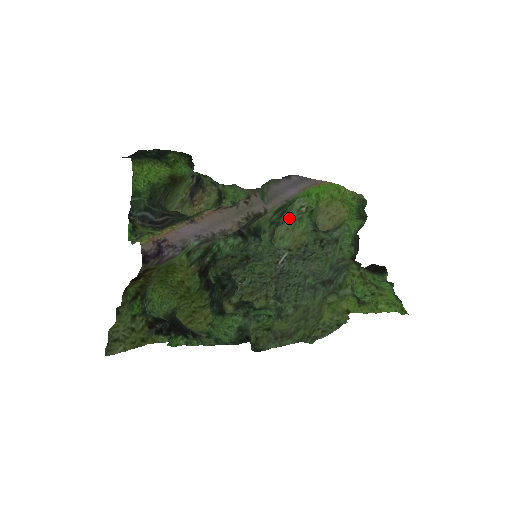
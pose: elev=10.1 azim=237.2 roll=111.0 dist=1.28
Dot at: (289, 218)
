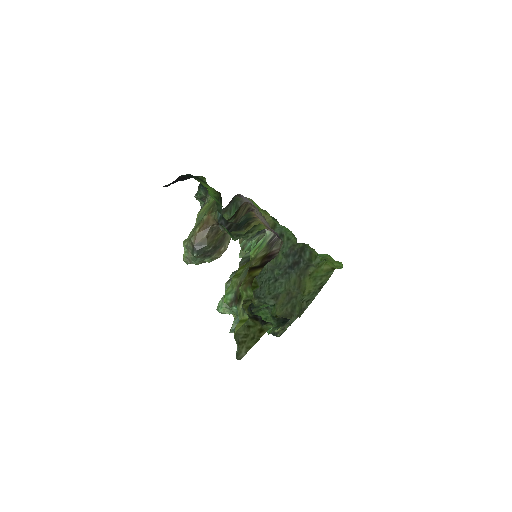
Dot at: occluded
